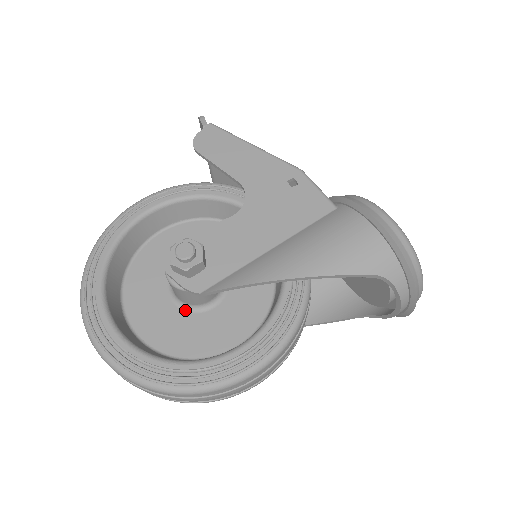
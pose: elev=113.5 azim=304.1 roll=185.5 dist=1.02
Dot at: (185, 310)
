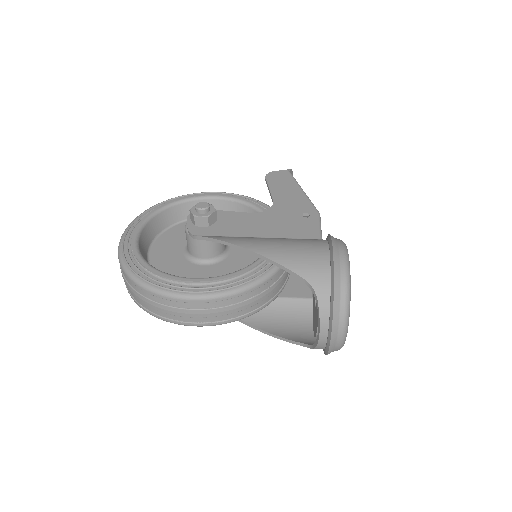
Dot at: (186, 257)
